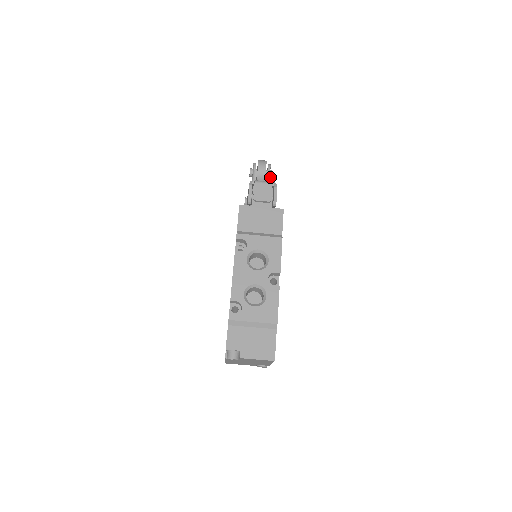
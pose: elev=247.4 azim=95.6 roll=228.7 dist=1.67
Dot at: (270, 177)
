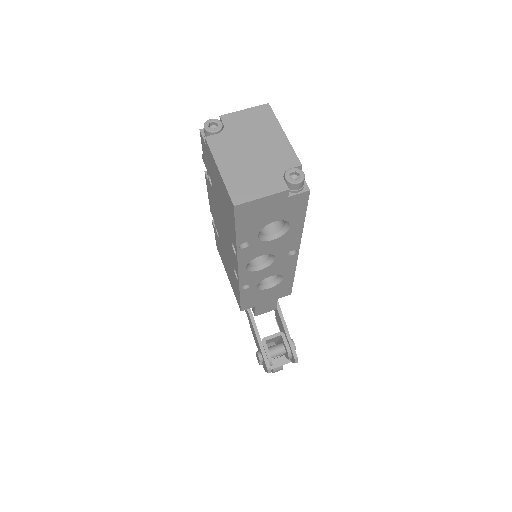
Dot at: occluded
